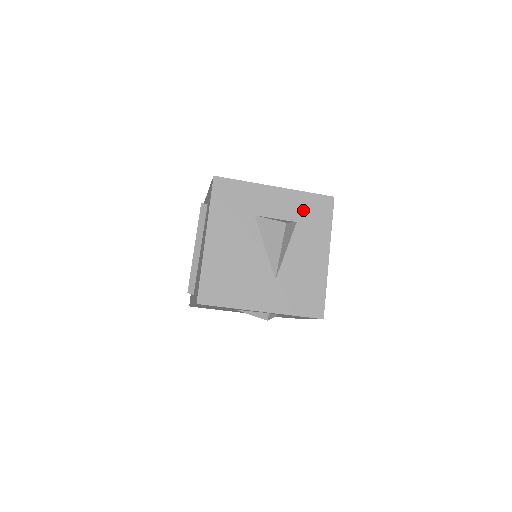
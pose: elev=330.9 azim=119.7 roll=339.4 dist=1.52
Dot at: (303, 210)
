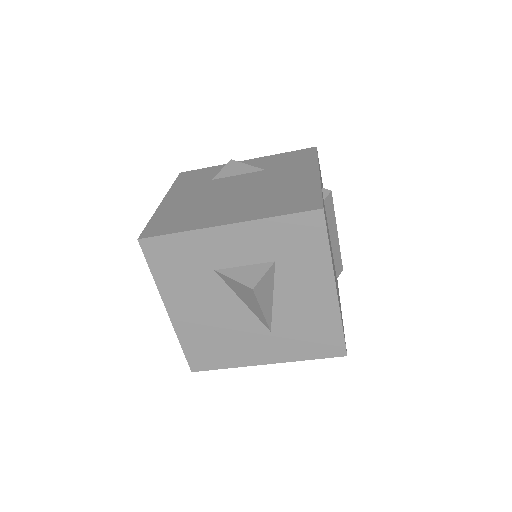
Dot at: (279, 243)
